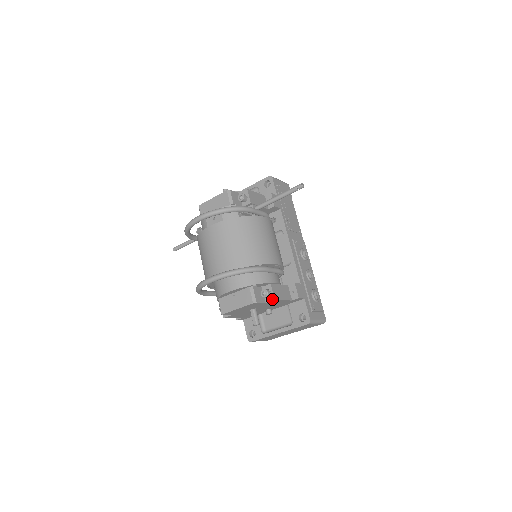
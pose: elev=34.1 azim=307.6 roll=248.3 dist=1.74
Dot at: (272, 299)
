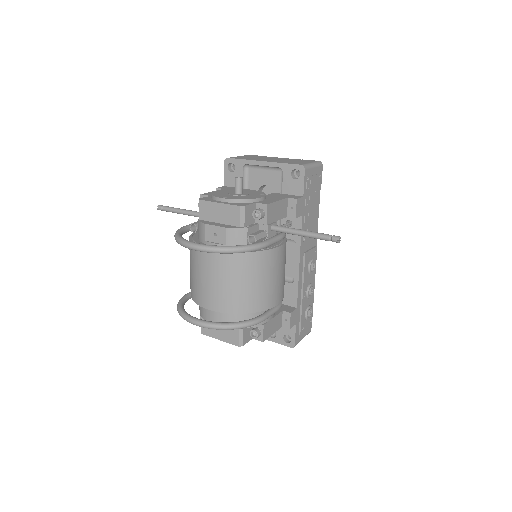
Dot at: (261, 340)
